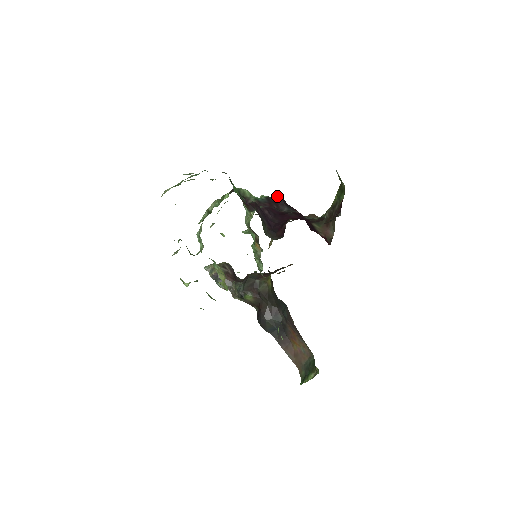
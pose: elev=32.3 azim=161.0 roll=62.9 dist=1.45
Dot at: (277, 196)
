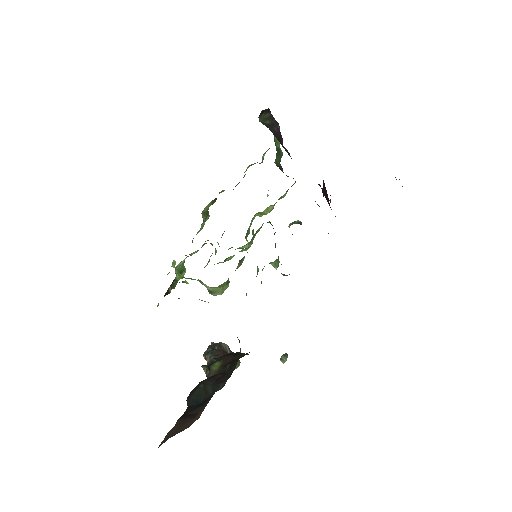
Dot at: occluded
